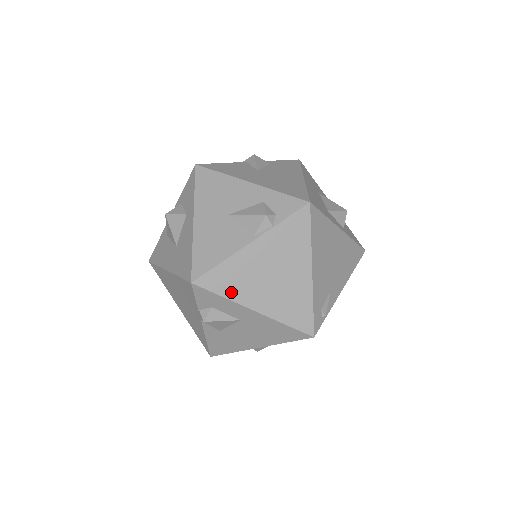
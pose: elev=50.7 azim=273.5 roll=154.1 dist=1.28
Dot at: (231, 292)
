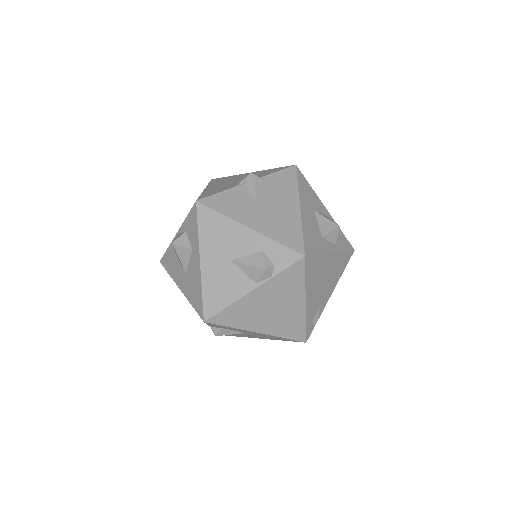
Dot at: (237, 324)
